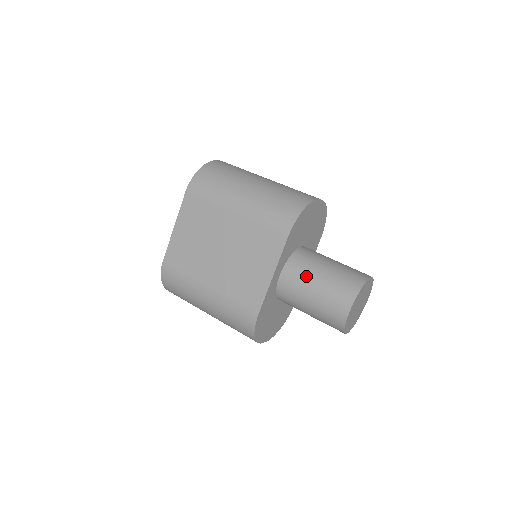
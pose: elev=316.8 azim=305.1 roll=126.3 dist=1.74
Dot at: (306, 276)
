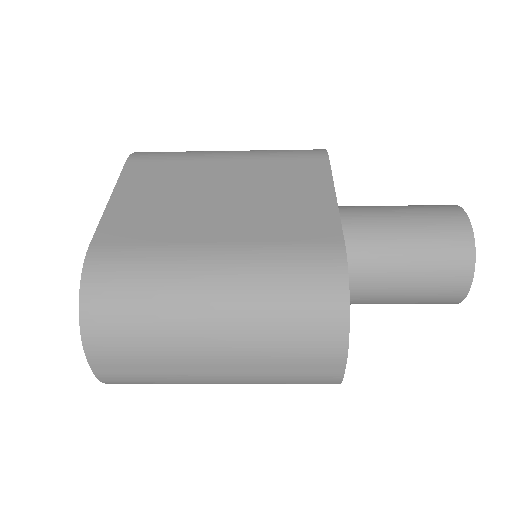
Dot at: (374, 208)
